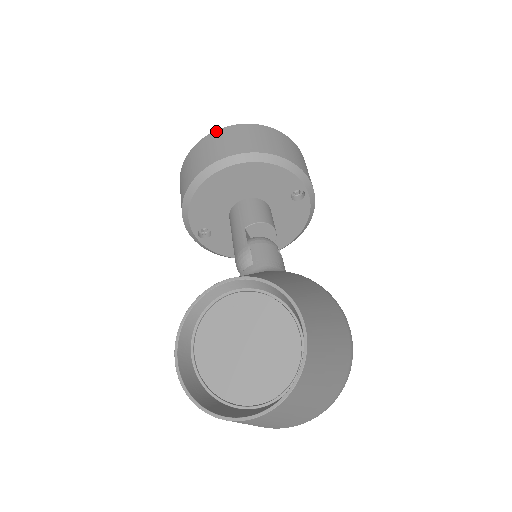
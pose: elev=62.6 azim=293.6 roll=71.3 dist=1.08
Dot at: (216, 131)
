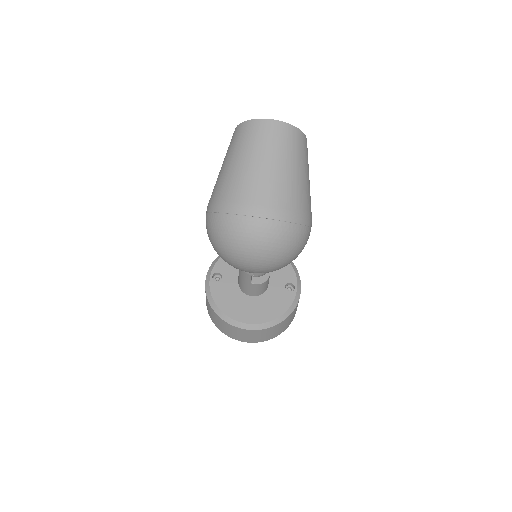
Dot at: occluded
